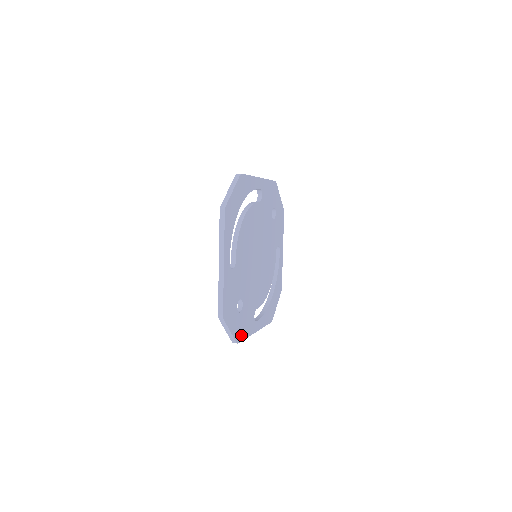
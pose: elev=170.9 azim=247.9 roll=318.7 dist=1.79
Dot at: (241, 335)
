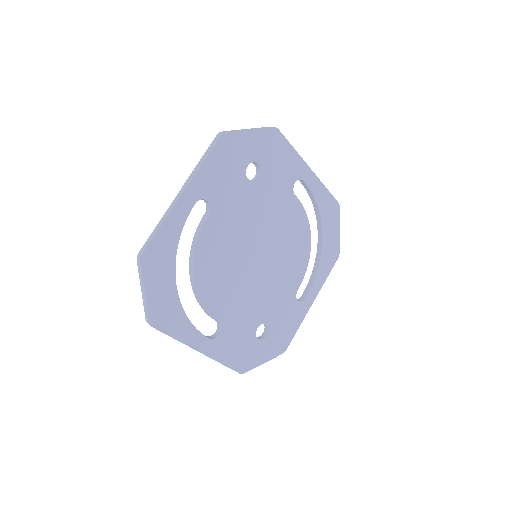
Dot at: (286, 340)
